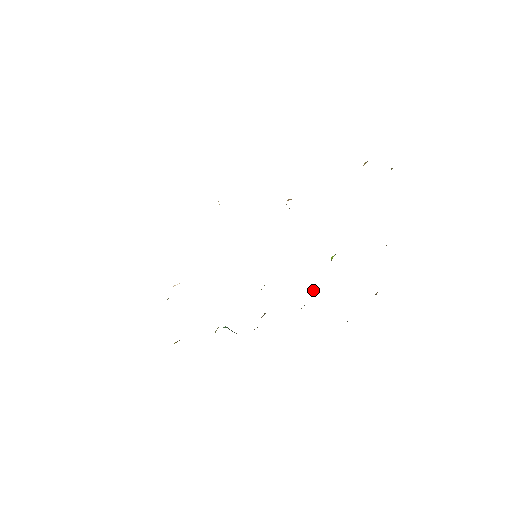
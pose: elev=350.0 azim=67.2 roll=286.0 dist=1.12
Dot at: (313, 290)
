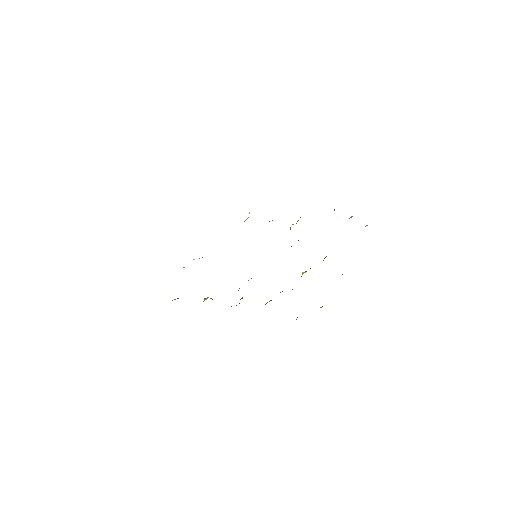
Dot at: occluded
